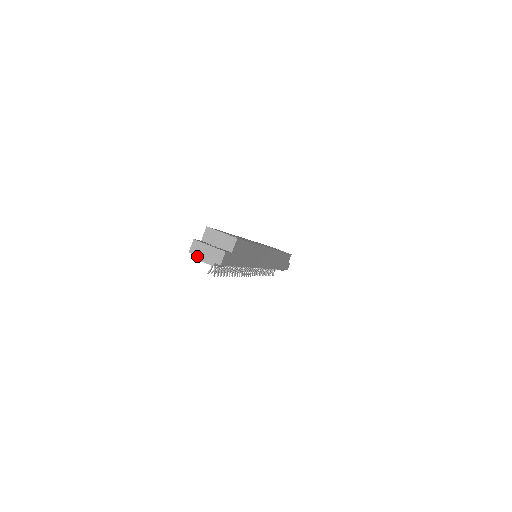
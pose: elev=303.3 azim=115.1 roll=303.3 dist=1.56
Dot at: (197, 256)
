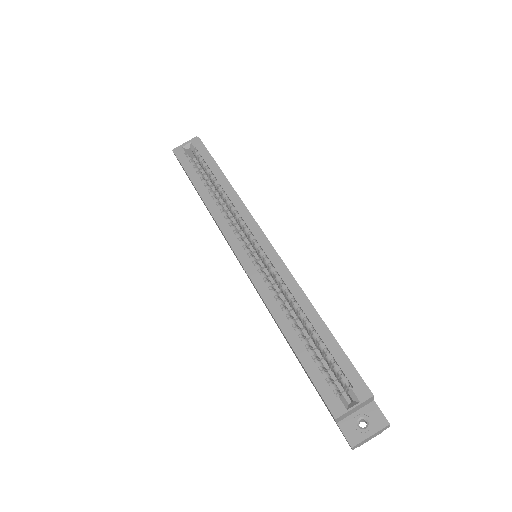
Dot at: occluded
